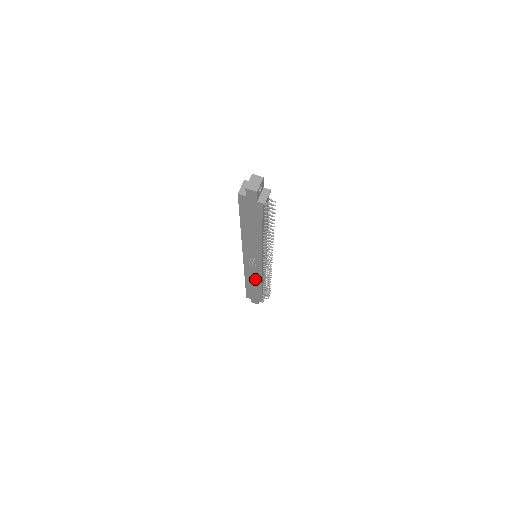
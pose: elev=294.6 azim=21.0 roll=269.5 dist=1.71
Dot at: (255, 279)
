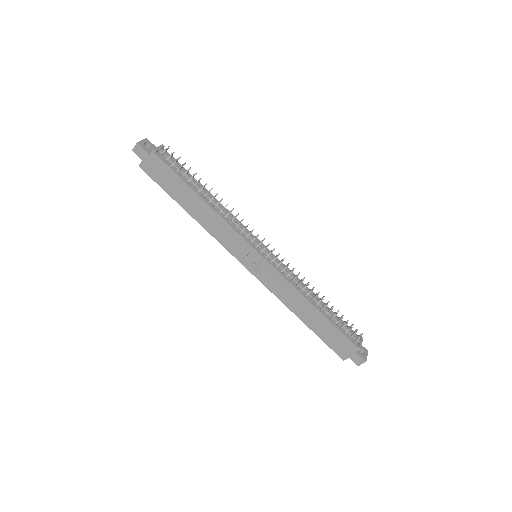
Dot at: (294, 297)
